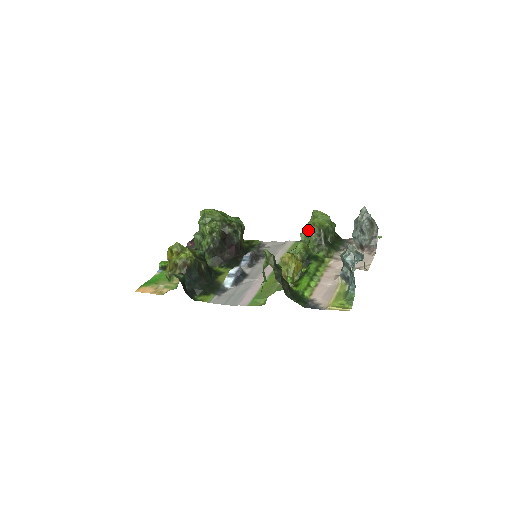
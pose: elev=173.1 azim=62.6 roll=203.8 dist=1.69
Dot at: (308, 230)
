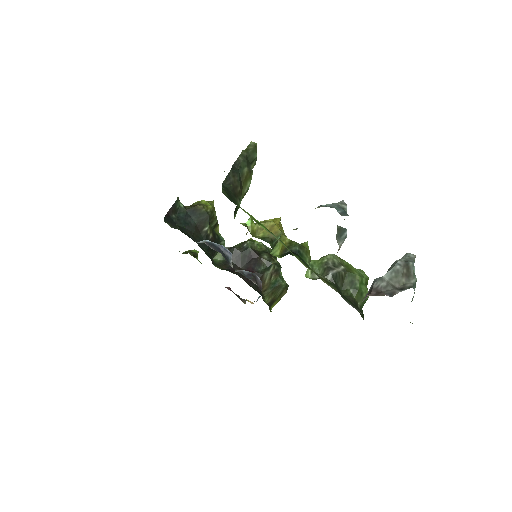
Dot at: occluded
